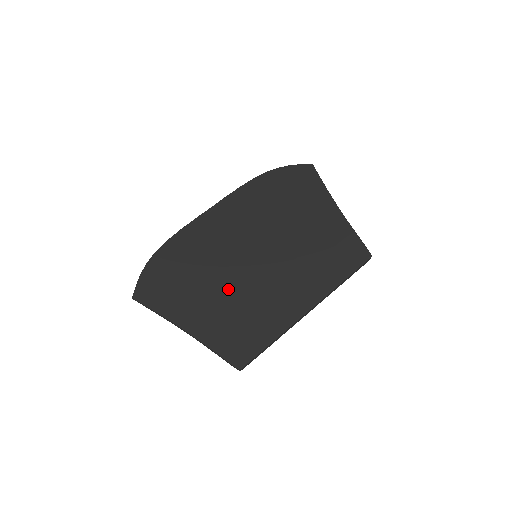
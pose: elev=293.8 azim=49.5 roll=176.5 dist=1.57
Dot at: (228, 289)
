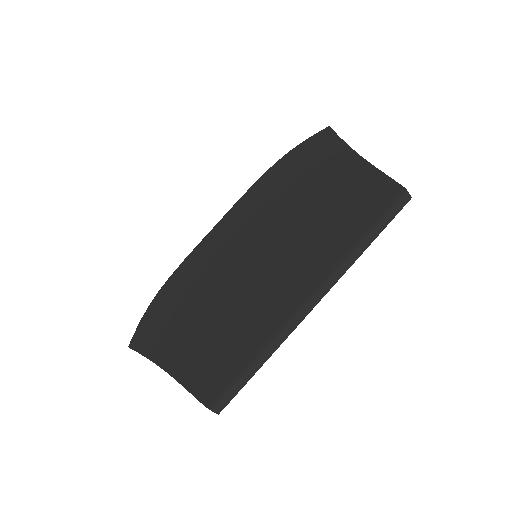
Dot at: (216, 305)
